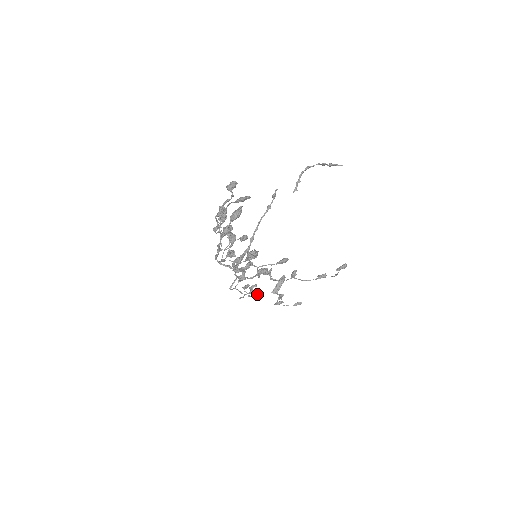
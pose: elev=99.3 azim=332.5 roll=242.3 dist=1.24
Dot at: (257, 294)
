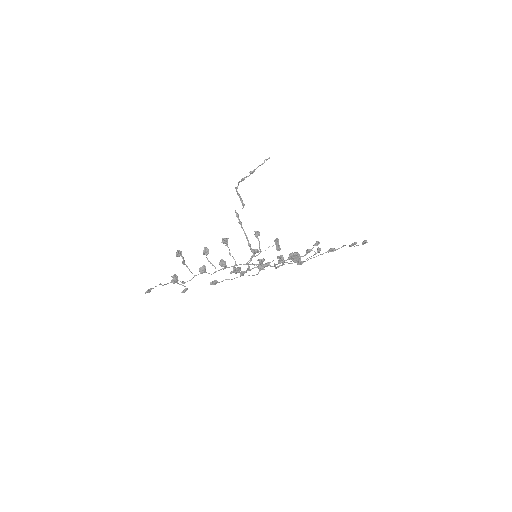
Dot at: (319, 251)
